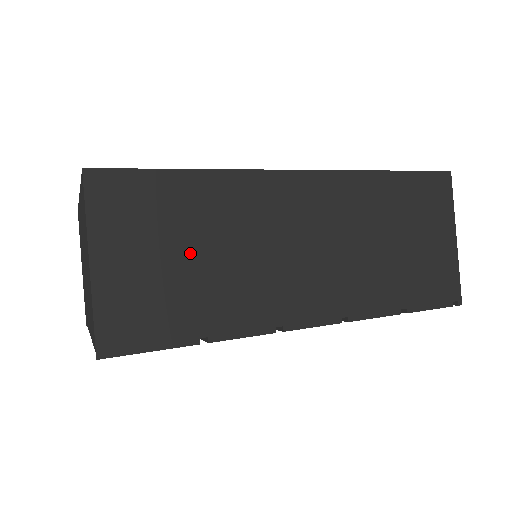
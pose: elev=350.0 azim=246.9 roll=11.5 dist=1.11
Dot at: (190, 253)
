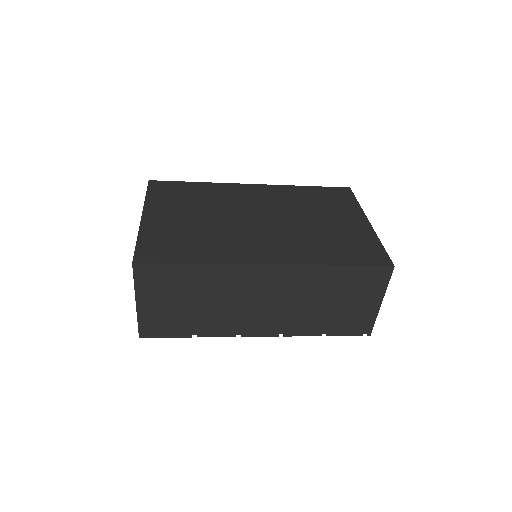
Dot at: (191, 302)
